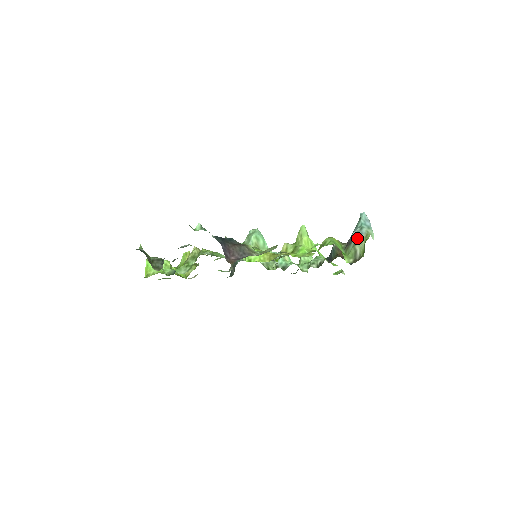
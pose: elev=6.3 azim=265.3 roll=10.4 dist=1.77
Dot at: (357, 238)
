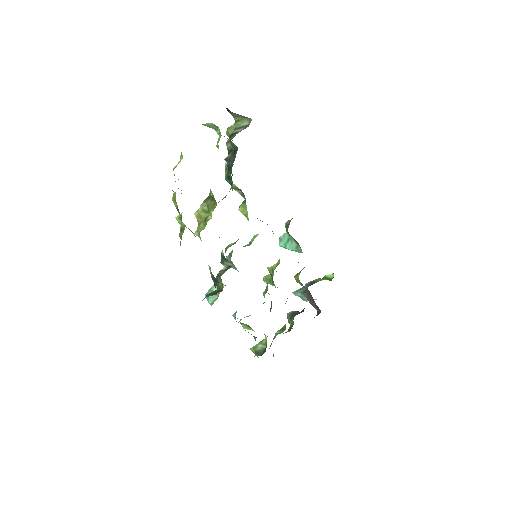
Dot at: occluded
